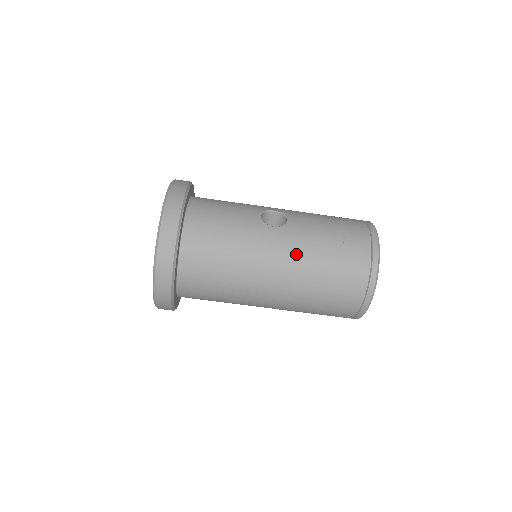
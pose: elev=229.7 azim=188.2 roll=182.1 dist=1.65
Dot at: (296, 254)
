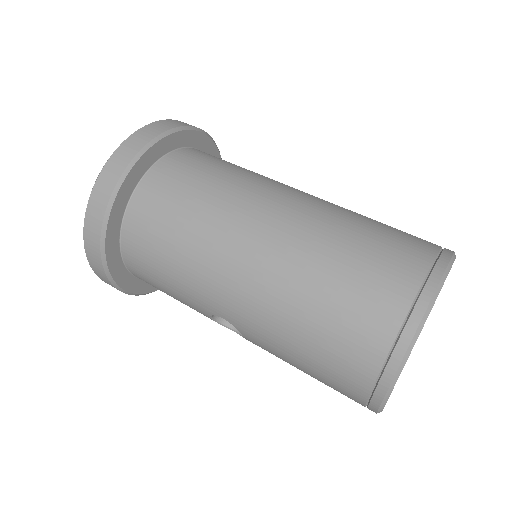
Dot at: (324, 203)
